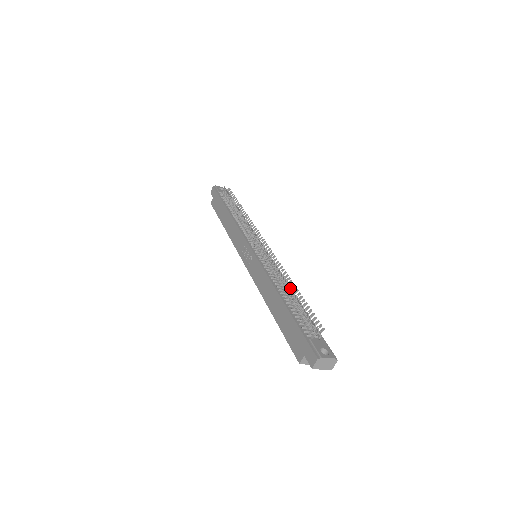
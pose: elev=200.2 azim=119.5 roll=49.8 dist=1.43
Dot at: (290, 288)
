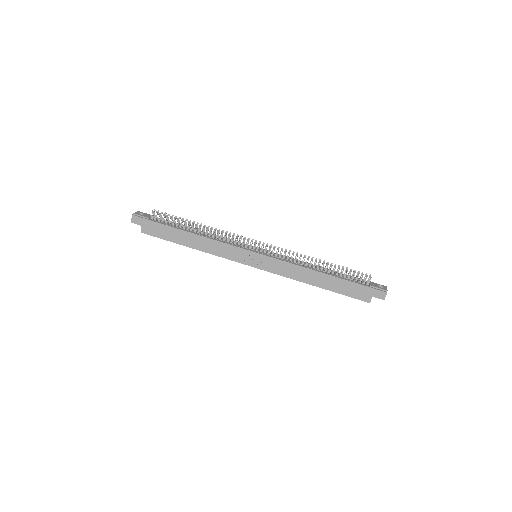
Dot at: occluded
